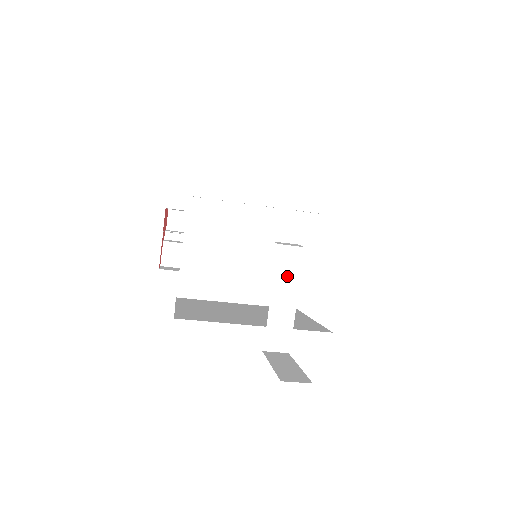
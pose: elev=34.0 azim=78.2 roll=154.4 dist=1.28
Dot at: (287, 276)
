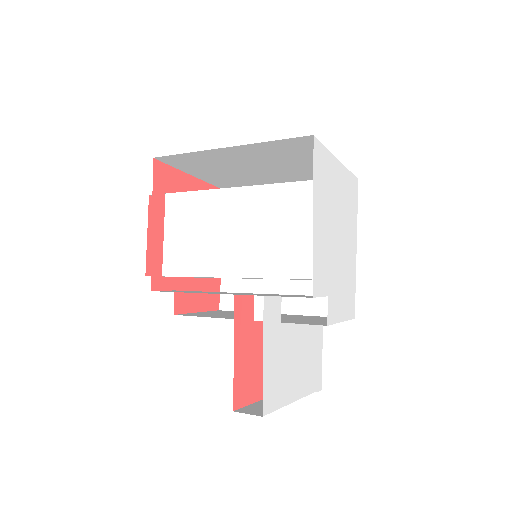
Dot at: (282, 319)
